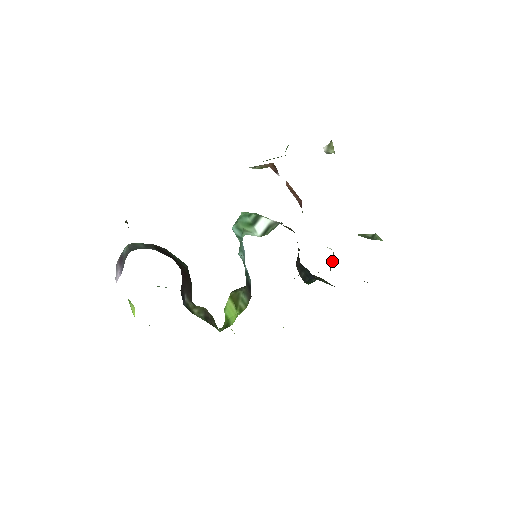
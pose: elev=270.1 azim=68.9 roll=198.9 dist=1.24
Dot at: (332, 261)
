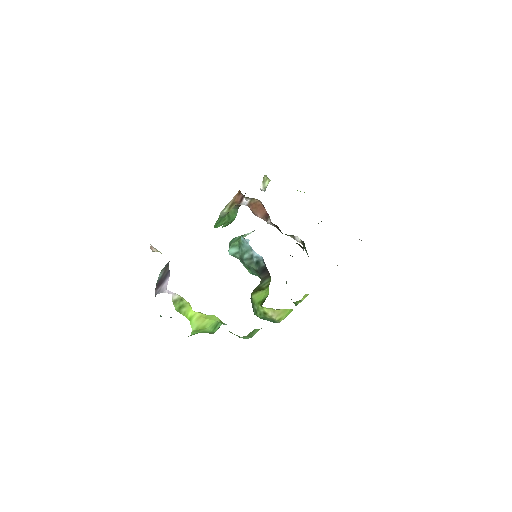
Dot at: (305, 249)
